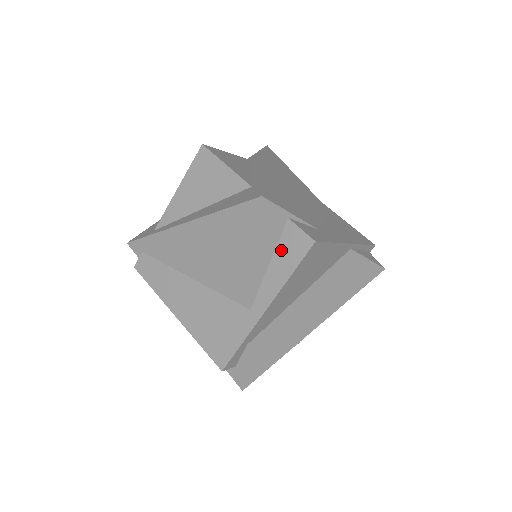
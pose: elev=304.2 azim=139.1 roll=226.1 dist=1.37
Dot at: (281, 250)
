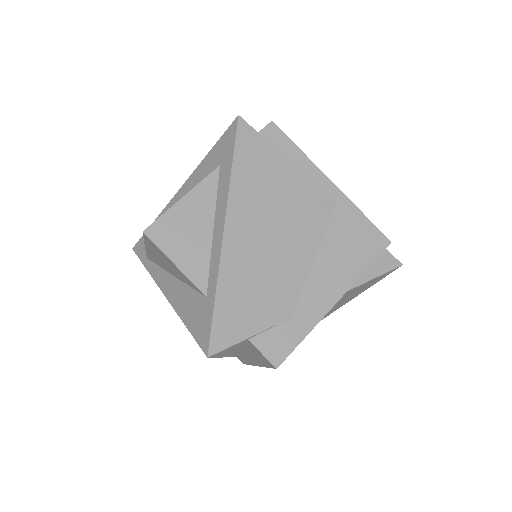
Dot at: (252, 351)
